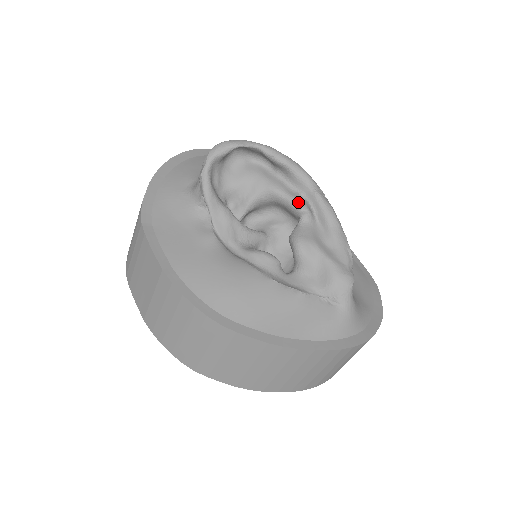
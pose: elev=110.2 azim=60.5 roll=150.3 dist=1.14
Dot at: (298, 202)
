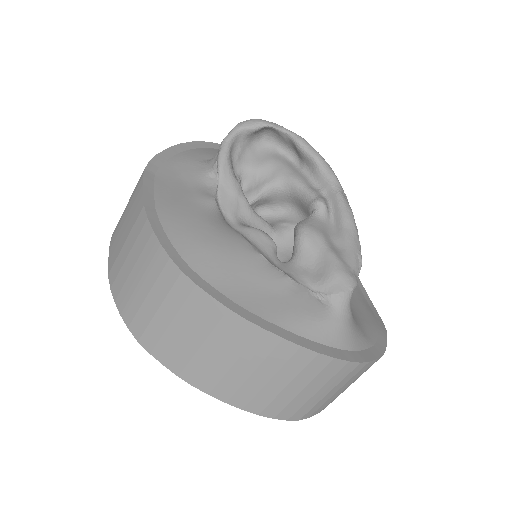
Dot at: (316, 195)
